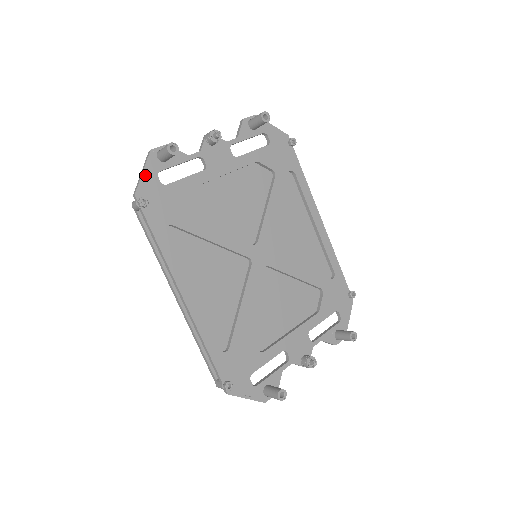
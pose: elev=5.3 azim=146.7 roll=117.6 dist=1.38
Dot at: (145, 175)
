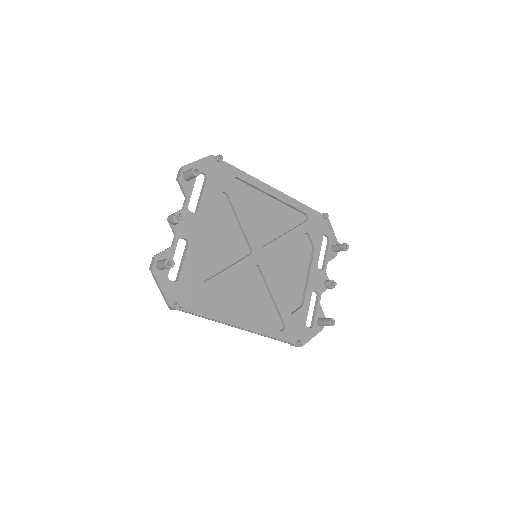
Dot at: (163, 288)
